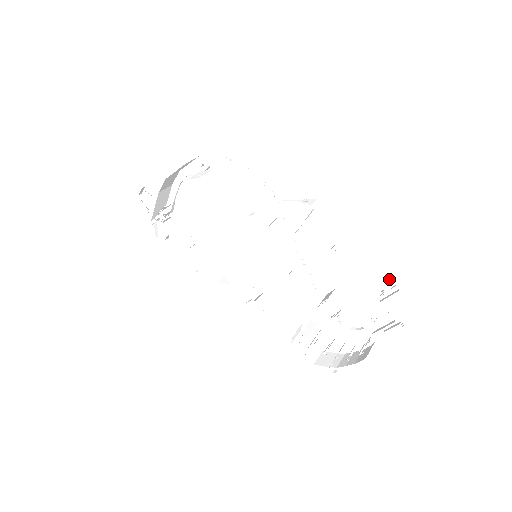
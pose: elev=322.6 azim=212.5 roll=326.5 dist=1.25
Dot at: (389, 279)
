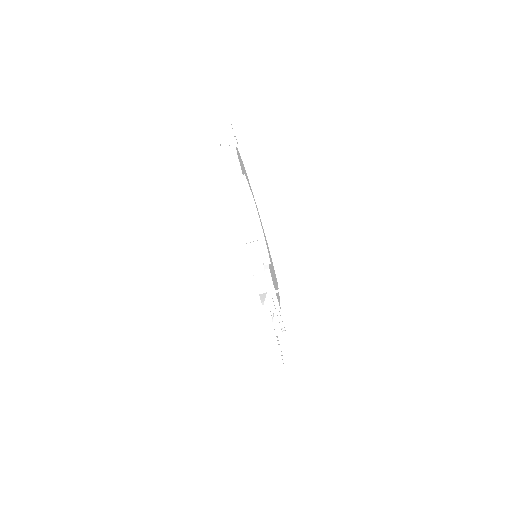
Dot at: occluded
